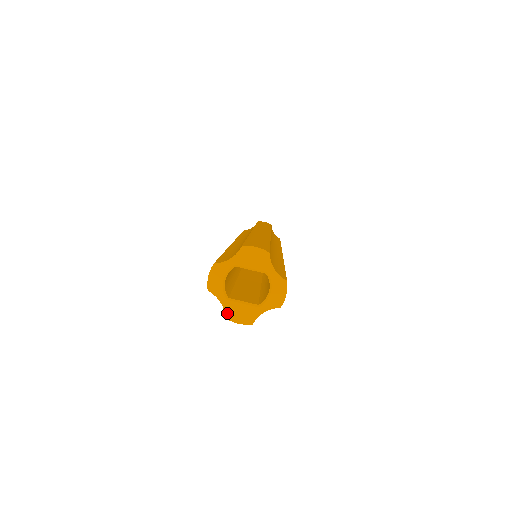
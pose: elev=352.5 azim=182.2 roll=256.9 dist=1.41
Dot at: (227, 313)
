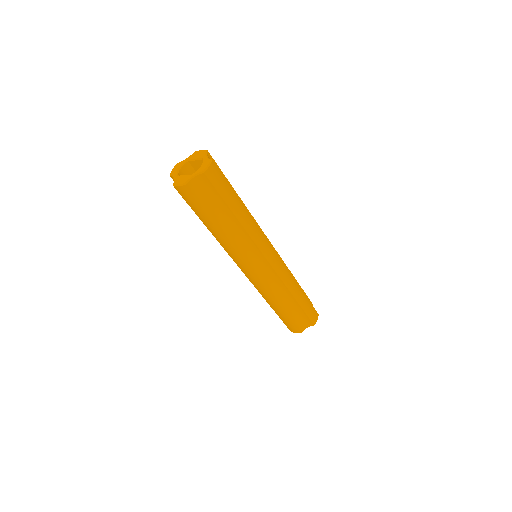
Dot at: (174, 182)
